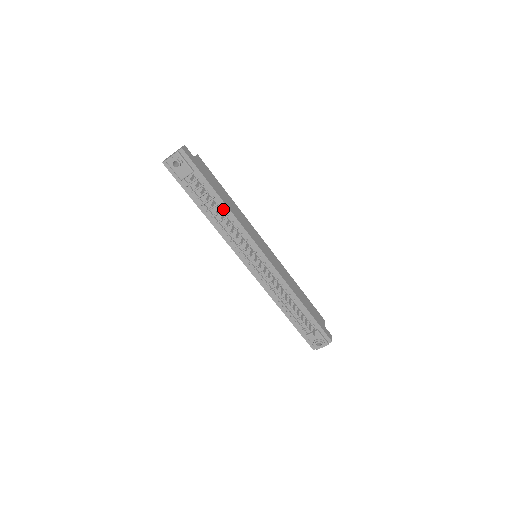
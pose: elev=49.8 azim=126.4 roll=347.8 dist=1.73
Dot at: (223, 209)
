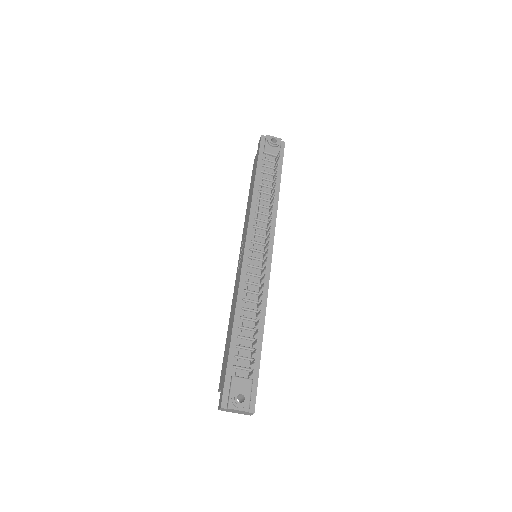
Dot at: (274, 194)
